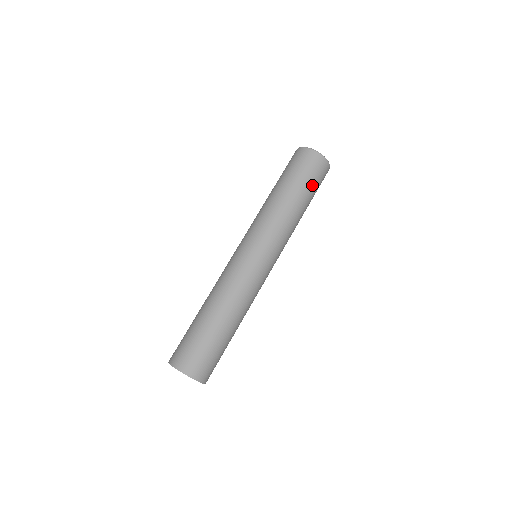
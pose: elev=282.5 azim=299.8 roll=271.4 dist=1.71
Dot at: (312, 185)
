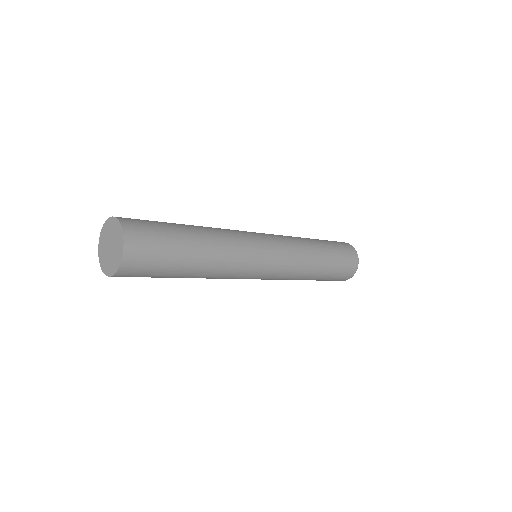
Dot at: (338, 256)
